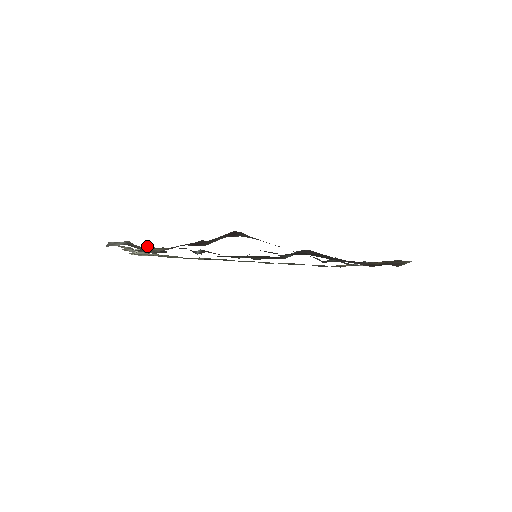
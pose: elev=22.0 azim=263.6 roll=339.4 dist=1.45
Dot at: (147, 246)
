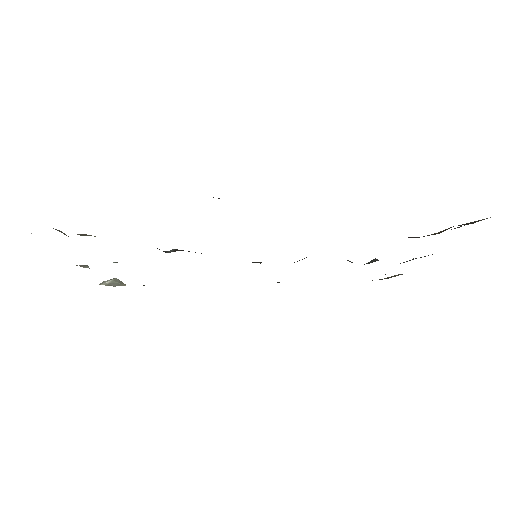
Dot at: occluded
